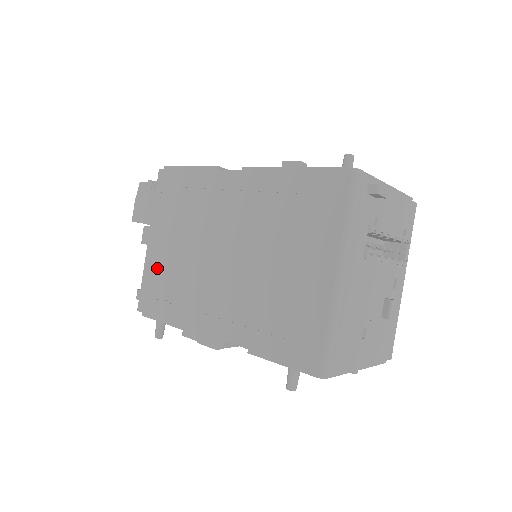
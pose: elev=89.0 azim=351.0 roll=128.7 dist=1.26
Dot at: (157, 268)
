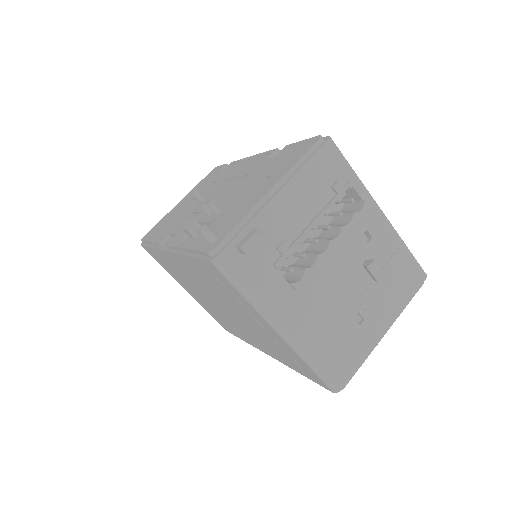
Dot at: (206, 308)
